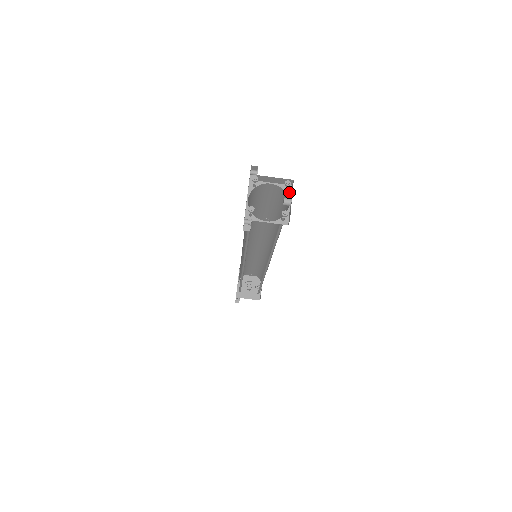
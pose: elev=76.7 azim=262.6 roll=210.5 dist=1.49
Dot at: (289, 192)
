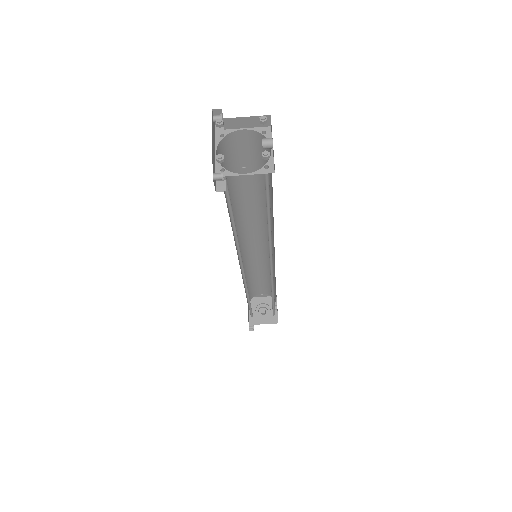
Dot at: (268, 134)
